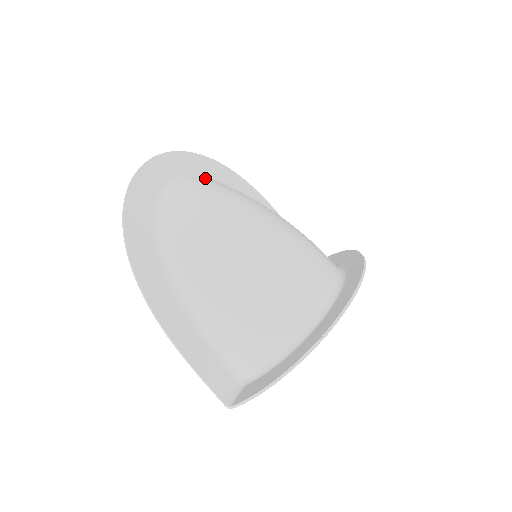
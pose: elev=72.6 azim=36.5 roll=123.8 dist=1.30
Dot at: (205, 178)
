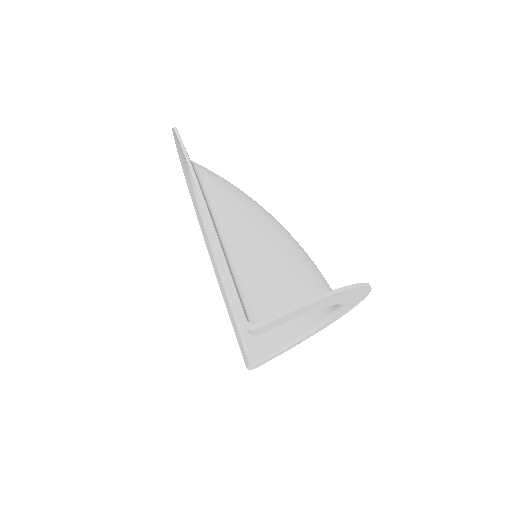
Dot at: occluded
